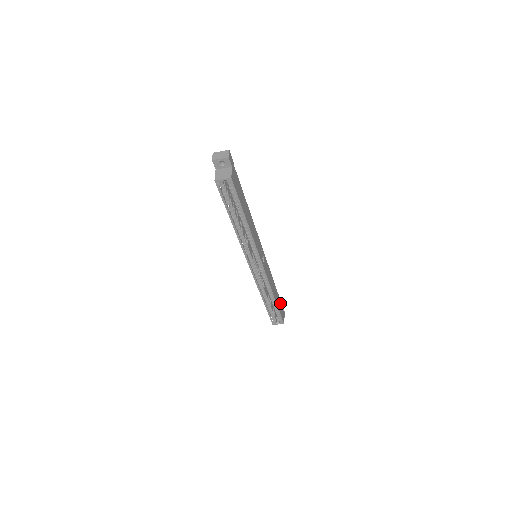
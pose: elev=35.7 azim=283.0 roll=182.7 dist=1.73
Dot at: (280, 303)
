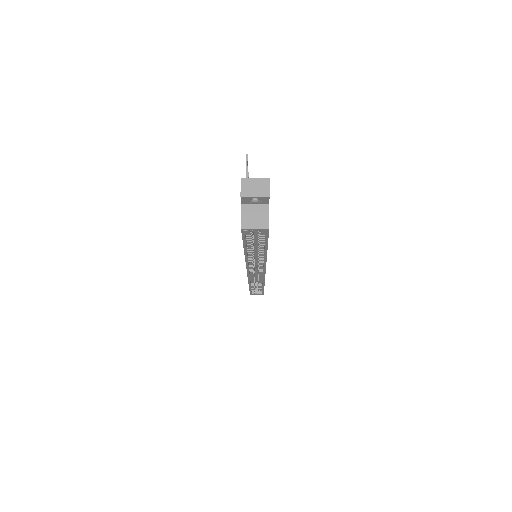
Dot at: occluded
